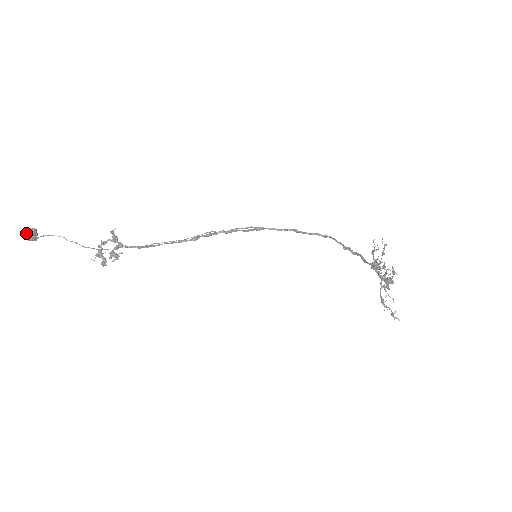
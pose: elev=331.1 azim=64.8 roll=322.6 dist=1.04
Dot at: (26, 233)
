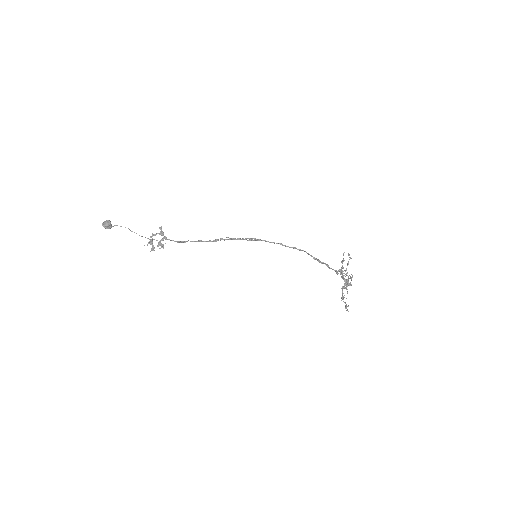
Dot at: (105, 223)
